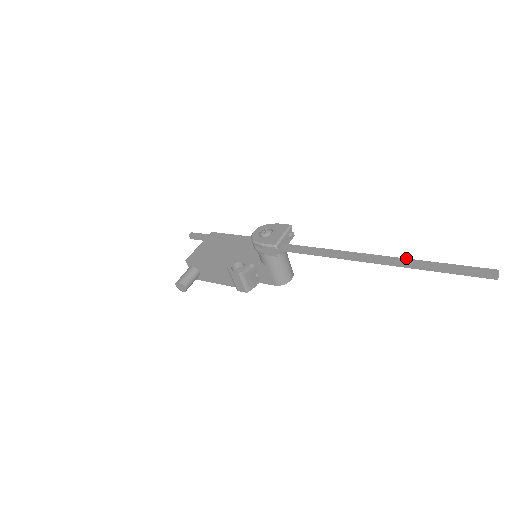
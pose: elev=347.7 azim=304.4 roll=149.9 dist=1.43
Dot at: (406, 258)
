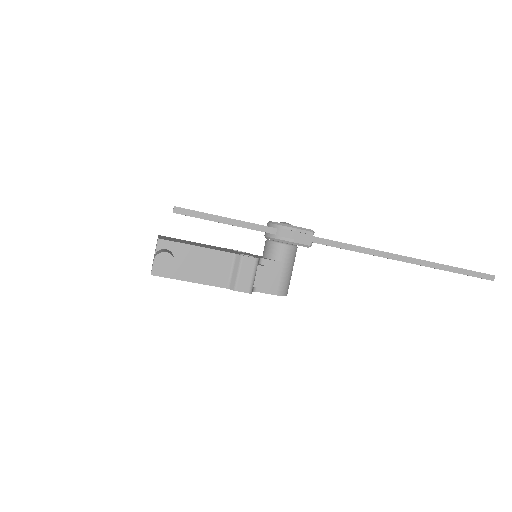
Dot at: occluded
